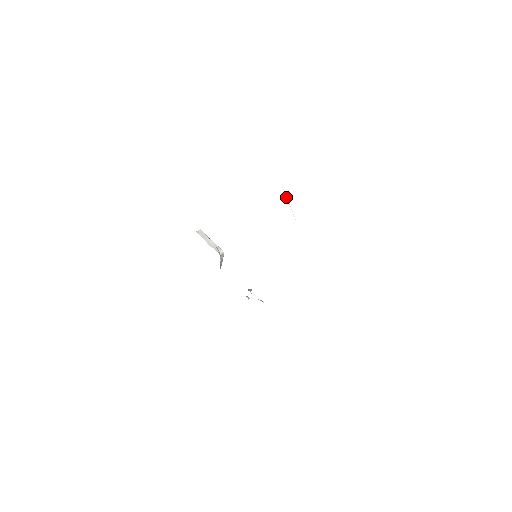
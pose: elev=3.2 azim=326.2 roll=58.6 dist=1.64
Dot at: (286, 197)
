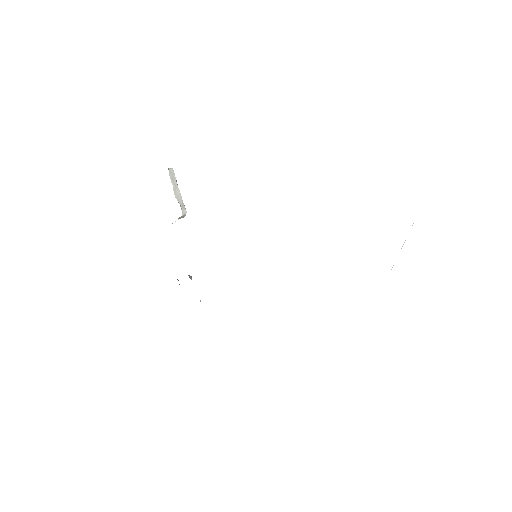
Dot at: occluded
